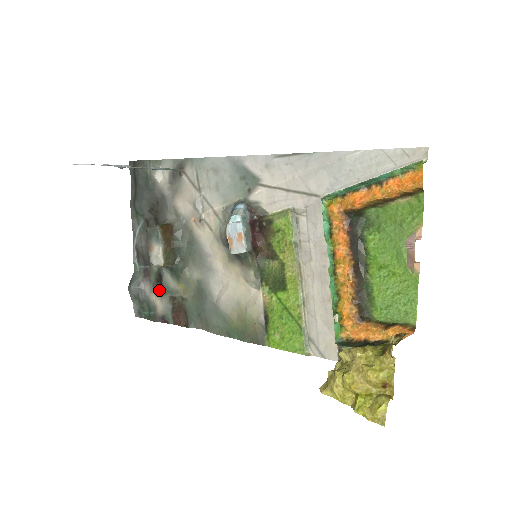
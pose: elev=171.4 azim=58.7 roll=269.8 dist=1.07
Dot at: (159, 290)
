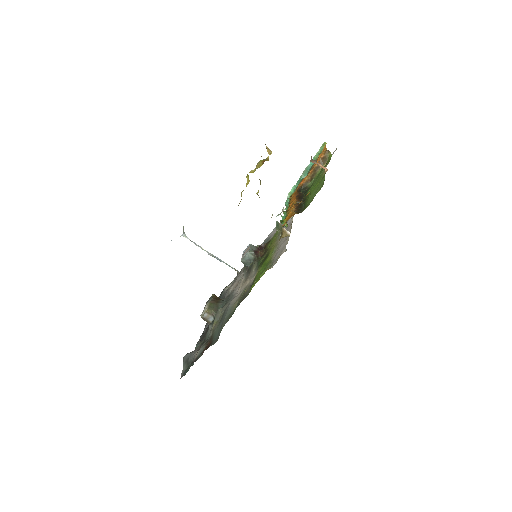
Dot at: occluded
